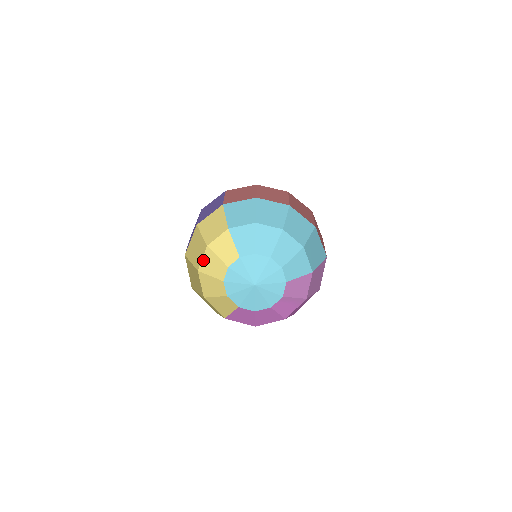
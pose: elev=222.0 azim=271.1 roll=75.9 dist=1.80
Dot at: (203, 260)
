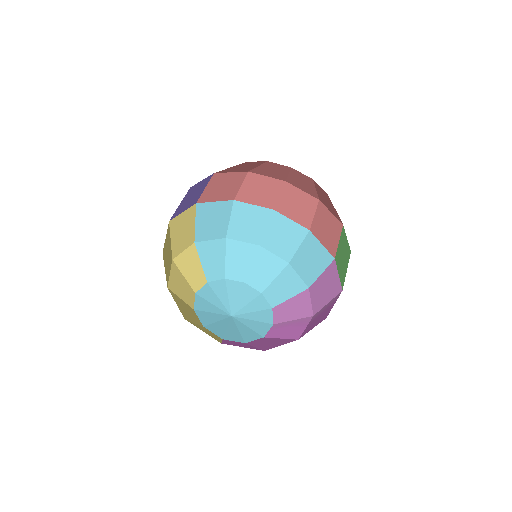
Dot at: (171, 276)
